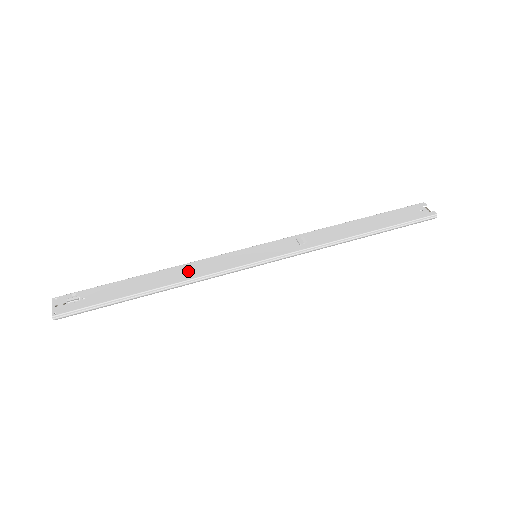
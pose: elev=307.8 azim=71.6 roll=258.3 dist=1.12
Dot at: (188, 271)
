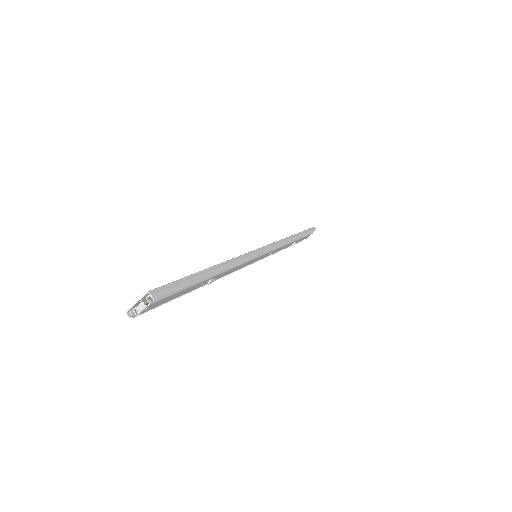
Dot at: occluded
